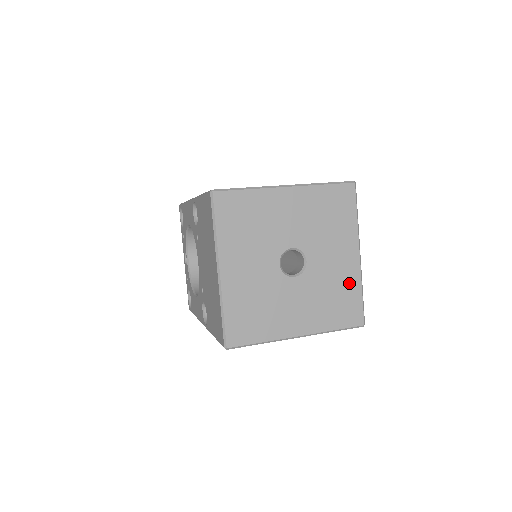
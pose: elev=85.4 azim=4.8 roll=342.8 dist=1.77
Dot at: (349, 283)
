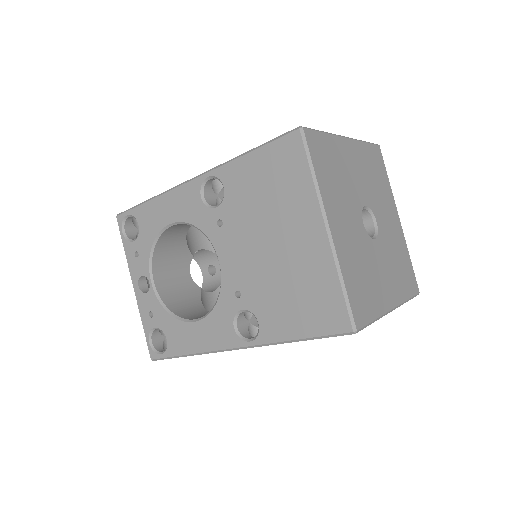
Dot at: (402, 247)
